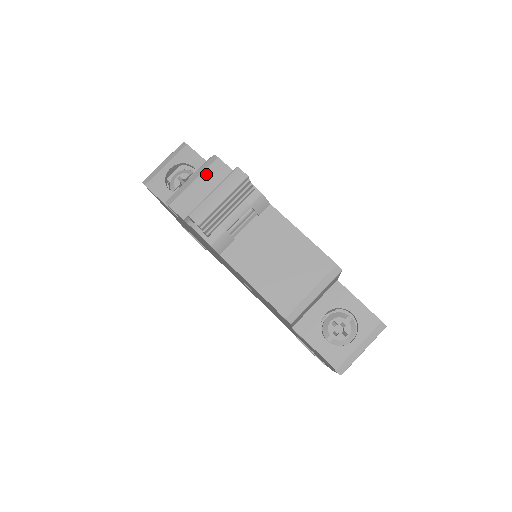
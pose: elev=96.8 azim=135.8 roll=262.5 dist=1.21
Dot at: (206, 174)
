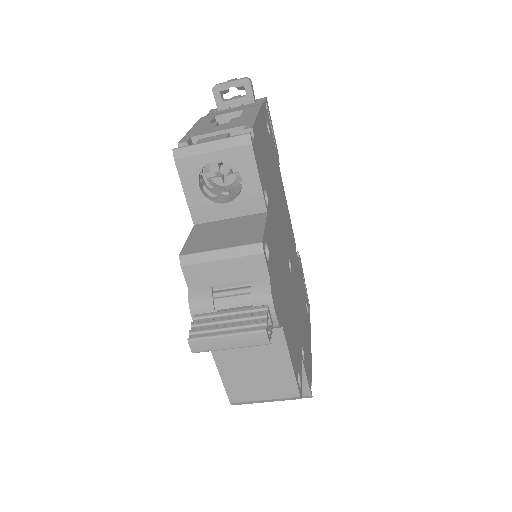
Dot at: (239, 262)
